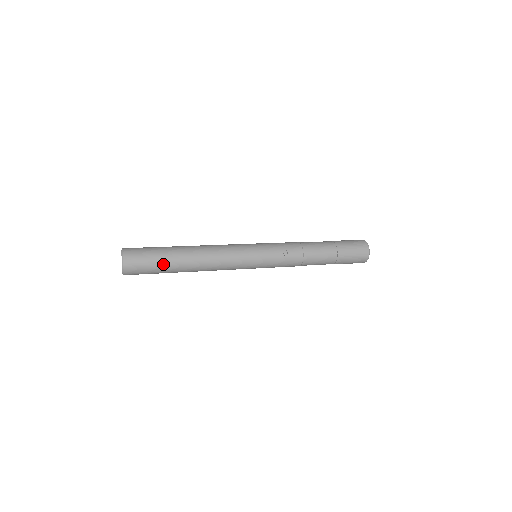
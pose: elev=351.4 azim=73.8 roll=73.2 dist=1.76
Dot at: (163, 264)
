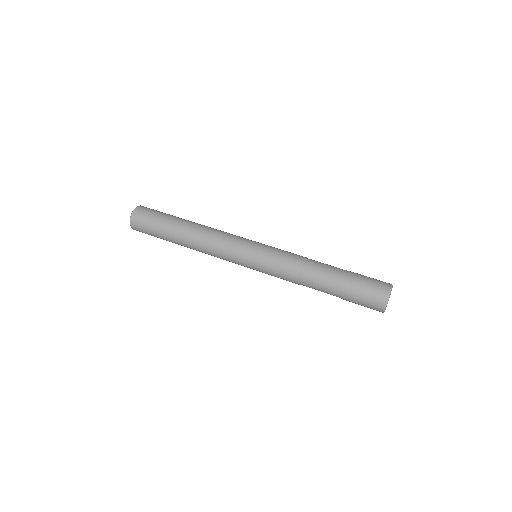
Dot at: occluded
